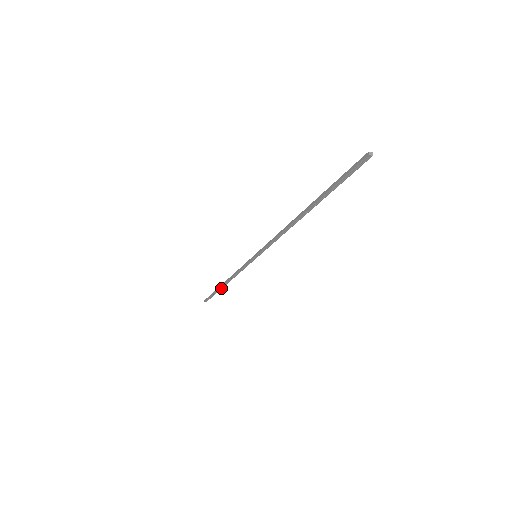
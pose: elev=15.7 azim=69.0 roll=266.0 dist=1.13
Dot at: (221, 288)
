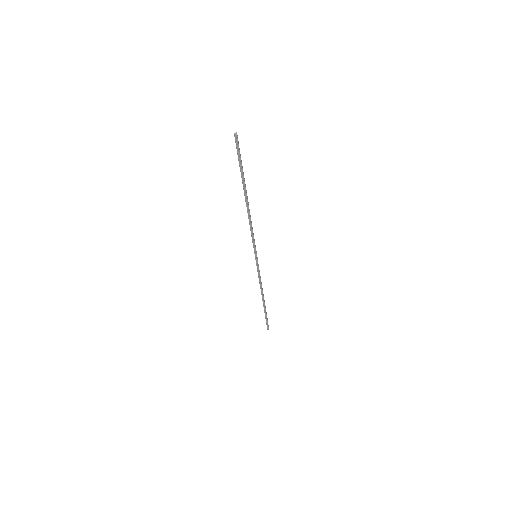
Dot at: (264, 306)
